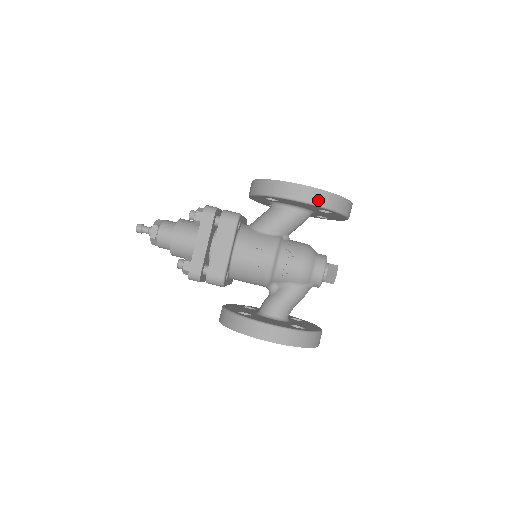
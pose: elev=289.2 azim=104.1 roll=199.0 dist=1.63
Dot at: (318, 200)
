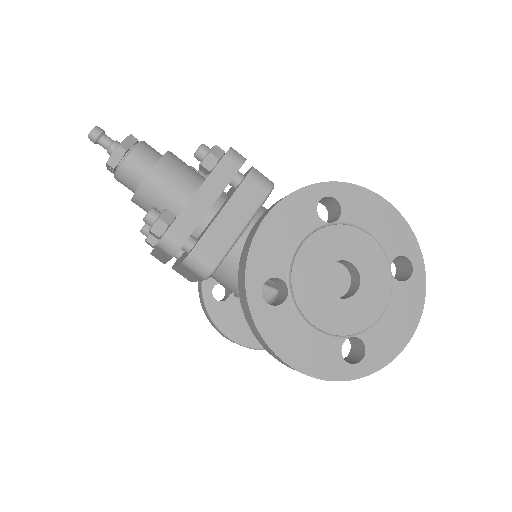
Dot at: occluded
